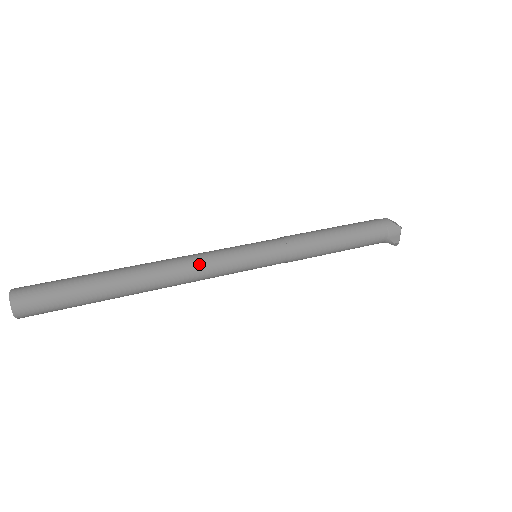
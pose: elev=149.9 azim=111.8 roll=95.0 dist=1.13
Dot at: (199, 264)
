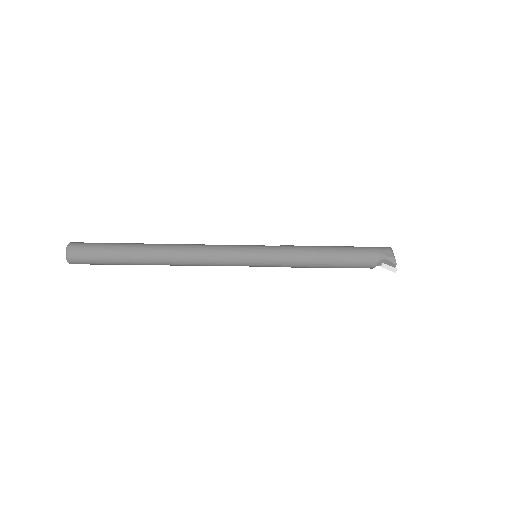
Dot at: (206, 245)
